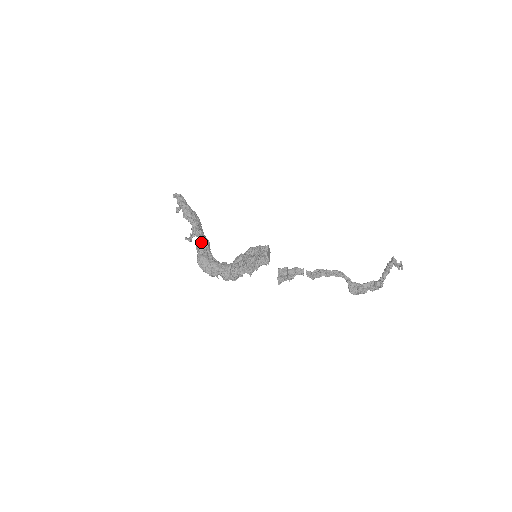
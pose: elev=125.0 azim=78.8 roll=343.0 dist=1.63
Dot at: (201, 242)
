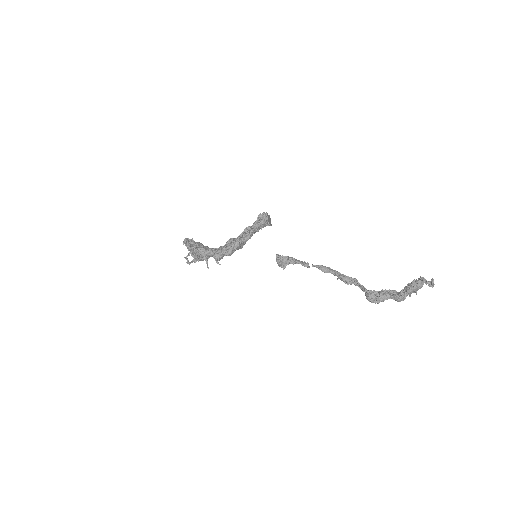
Dot at: occluded
